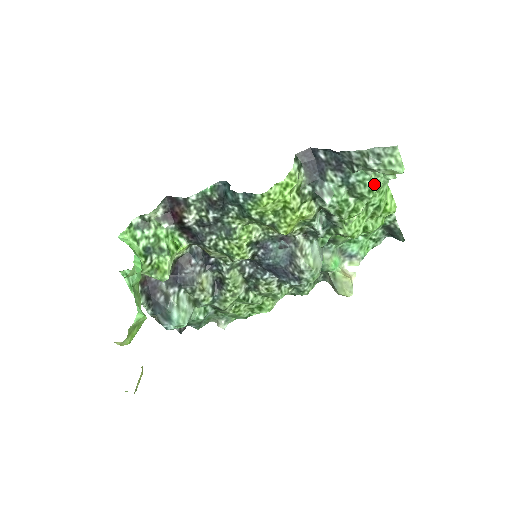
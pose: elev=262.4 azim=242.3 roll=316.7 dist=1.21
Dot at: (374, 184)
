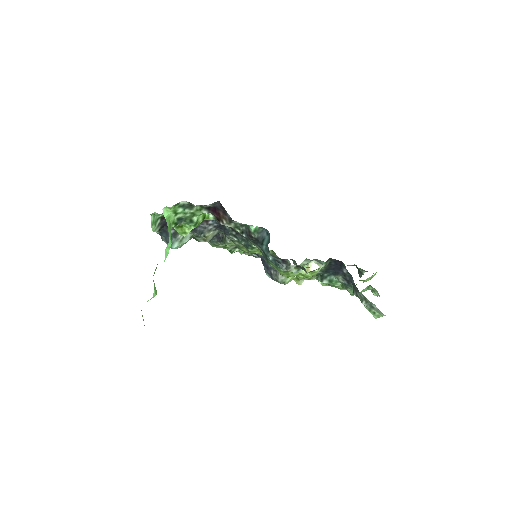
Dot at: (361, 292)
